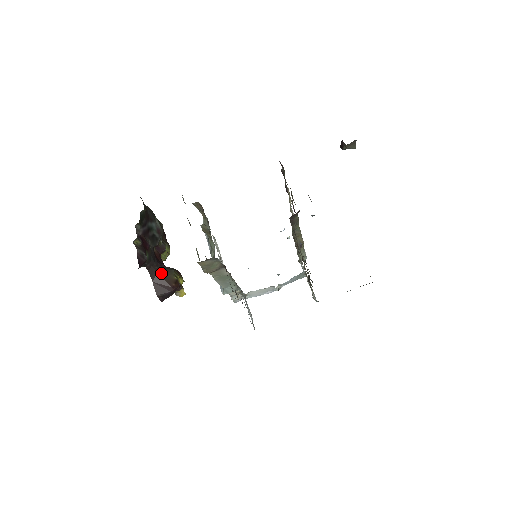
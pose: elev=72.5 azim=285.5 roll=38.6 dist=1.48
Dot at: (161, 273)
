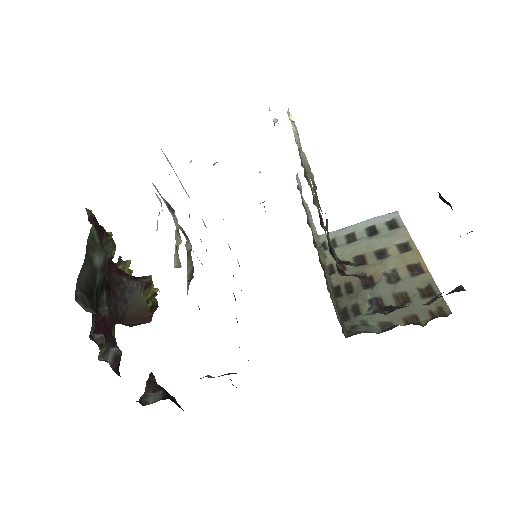
Dot at: (130, 313)
